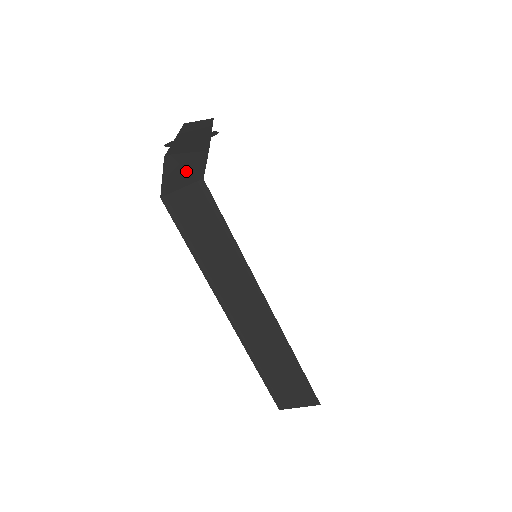
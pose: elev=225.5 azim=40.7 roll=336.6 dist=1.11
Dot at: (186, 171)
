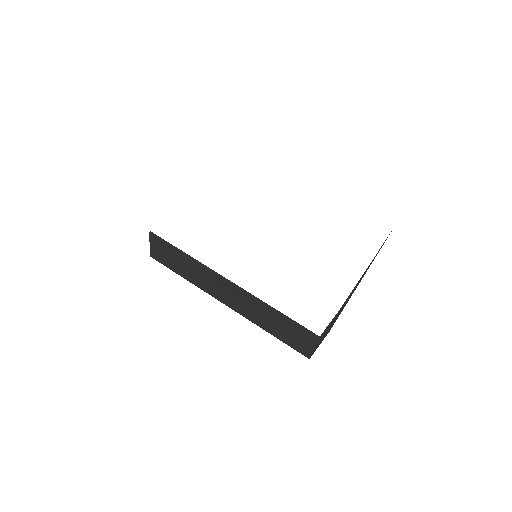
Dot at: occluded
